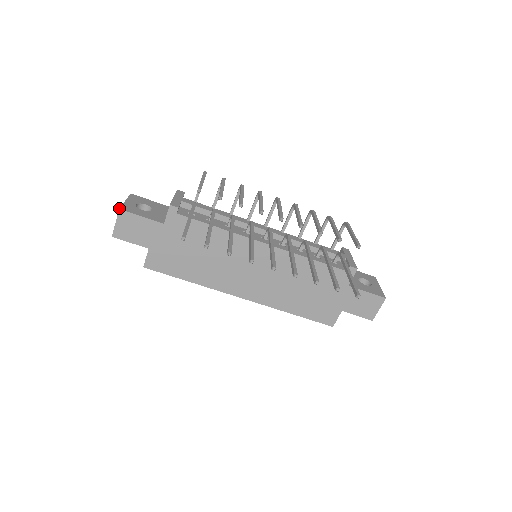
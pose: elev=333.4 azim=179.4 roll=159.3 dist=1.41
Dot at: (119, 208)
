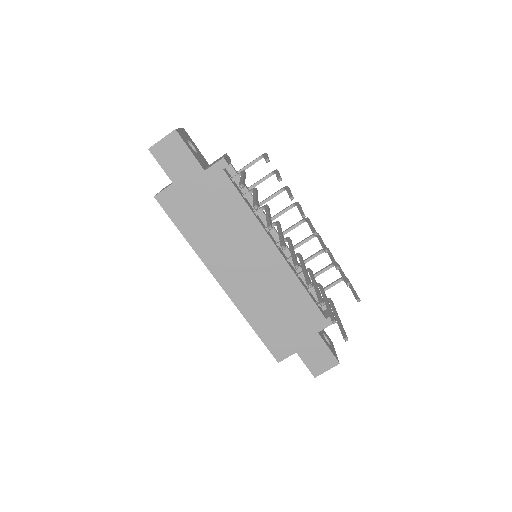
Dot at: occluded
